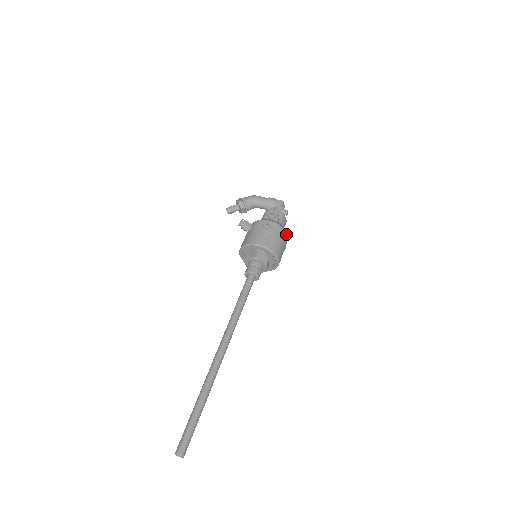
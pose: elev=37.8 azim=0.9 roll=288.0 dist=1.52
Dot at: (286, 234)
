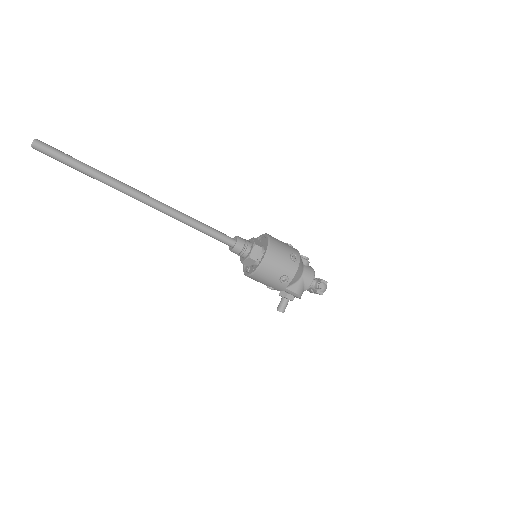
Dot at: (298, 262)
